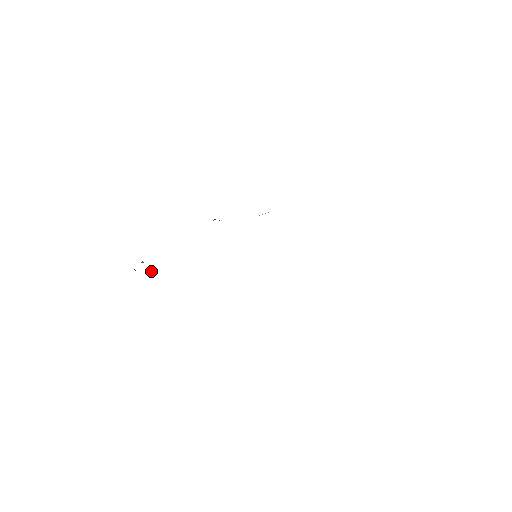
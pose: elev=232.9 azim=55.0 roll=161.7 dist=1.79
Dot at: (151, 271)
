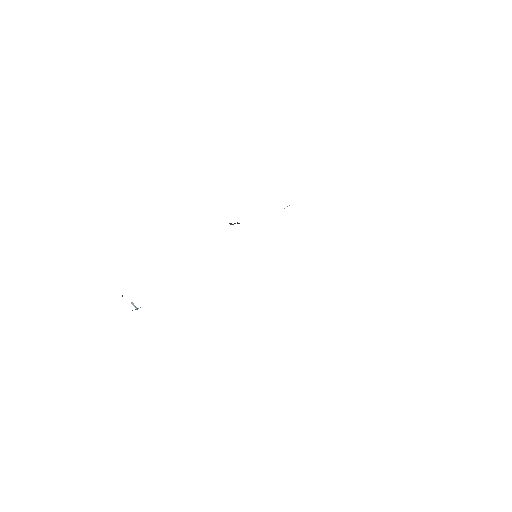
Dot at: (133, 303)
